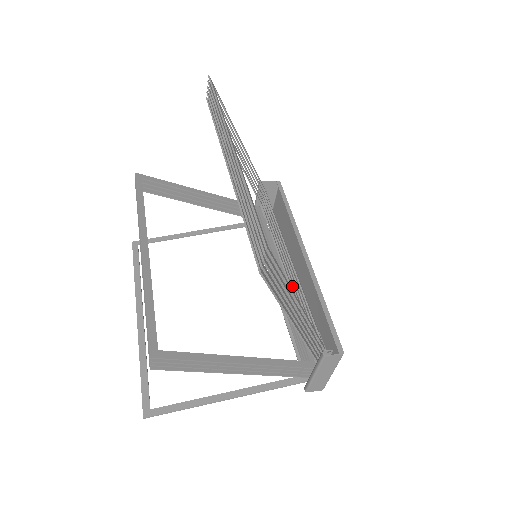
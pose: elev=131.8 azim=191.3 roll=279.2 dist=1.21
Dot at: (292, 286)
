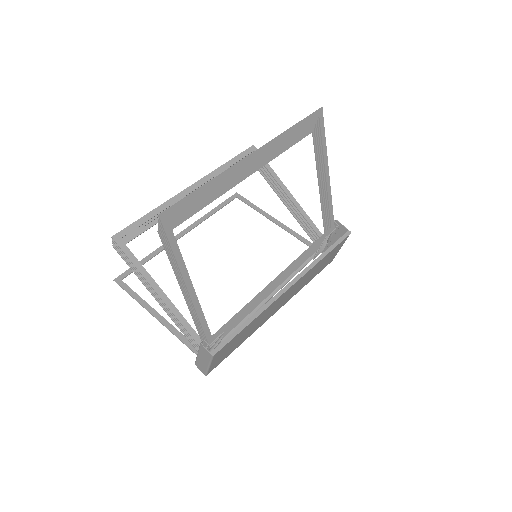
Dot at: occluded
